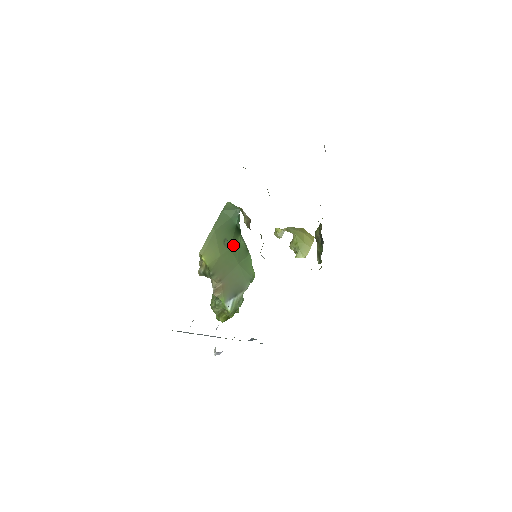
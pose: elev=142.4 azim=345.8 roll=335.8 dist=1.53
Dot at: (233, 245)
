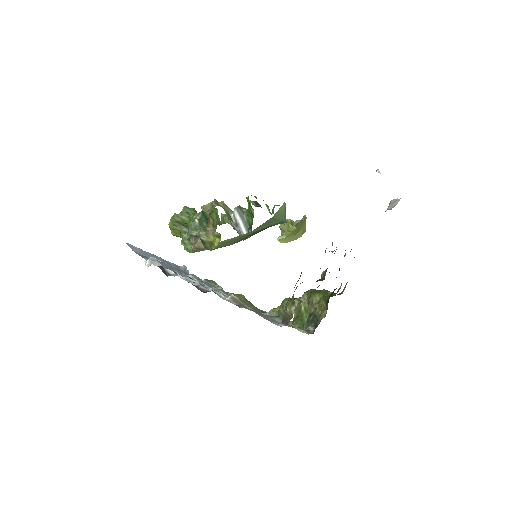
Dot at: occluded
